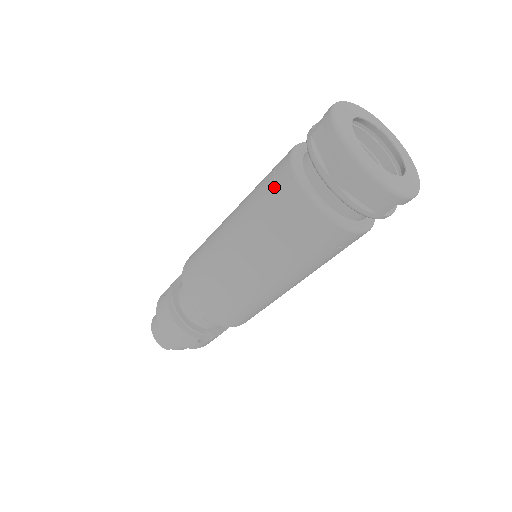
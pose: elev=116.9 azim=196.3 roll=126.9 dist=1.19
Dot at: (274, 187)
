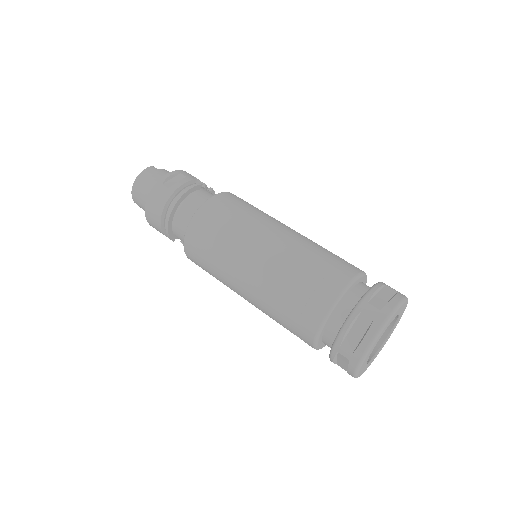
Dot at: (311, 293)
